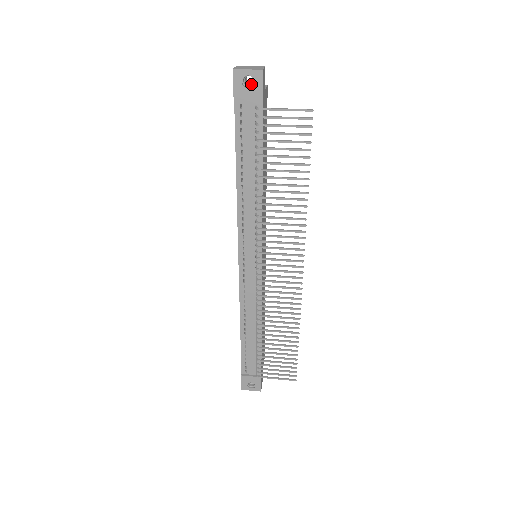
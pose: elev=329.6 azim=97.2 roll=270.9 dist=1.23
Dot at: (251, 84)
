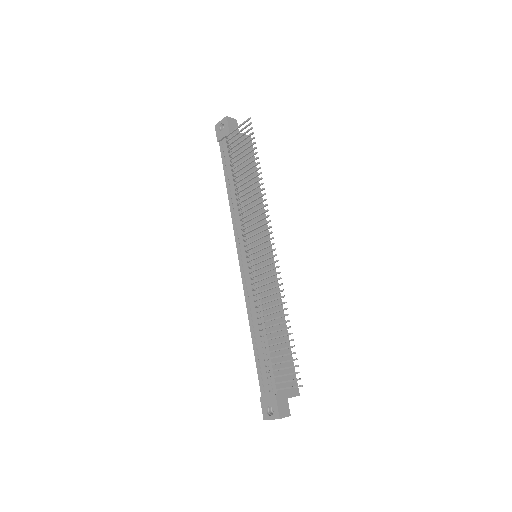
Dot at: occluded
